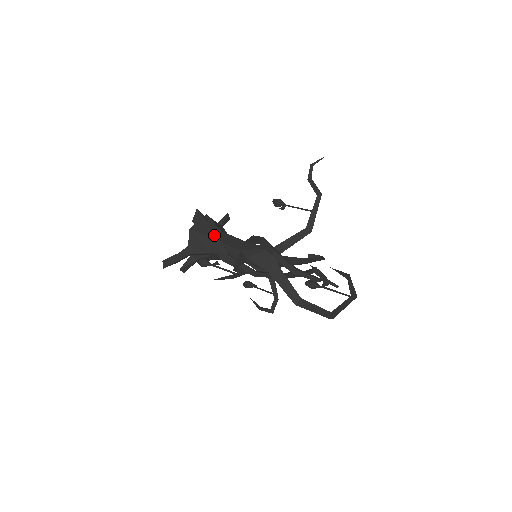
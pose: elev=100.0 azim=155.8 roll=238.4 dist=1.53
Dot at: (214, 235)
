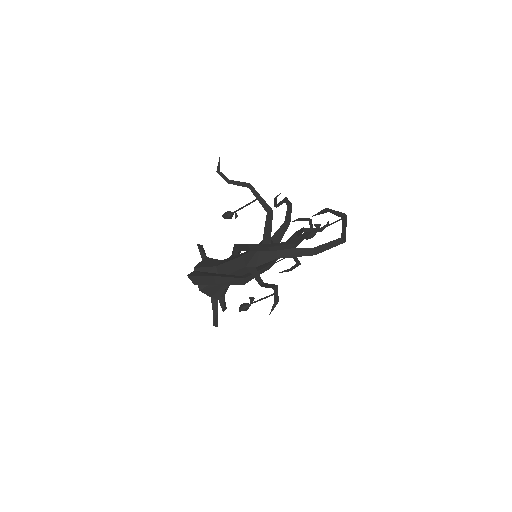
Dot at: (220, 279)
